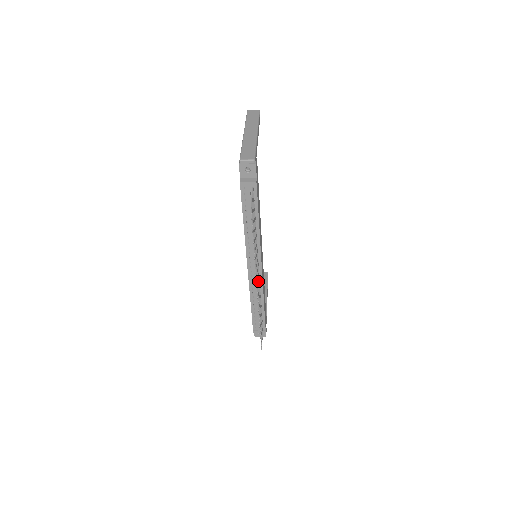
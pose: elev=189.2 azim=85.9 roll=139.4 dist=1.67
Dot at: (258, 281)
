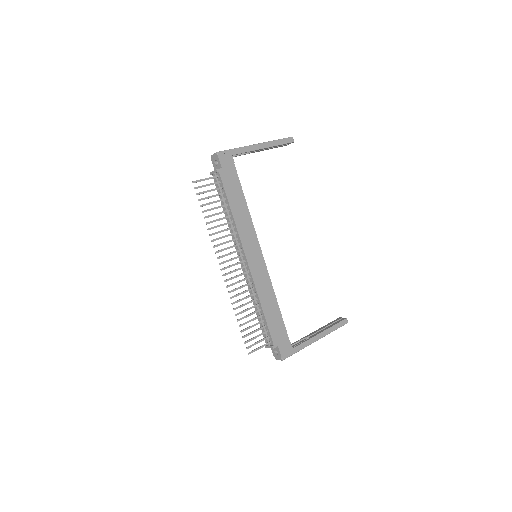
Dot at: (235, 269)
